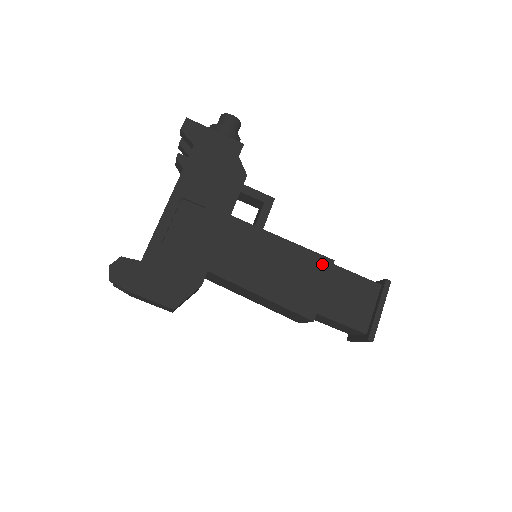
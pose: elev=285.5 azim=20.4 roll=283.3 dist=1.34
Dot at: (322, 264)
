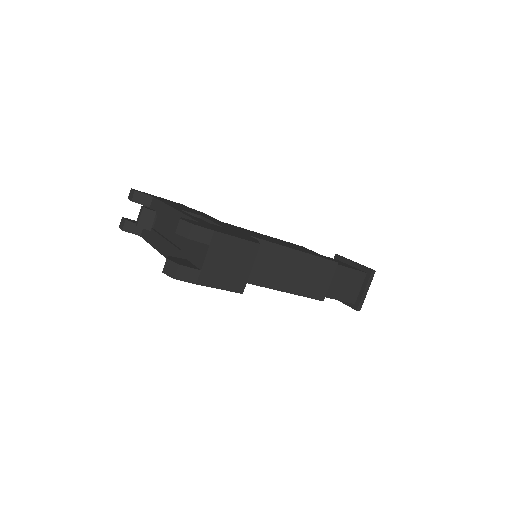
Dot at: (300, 246)
